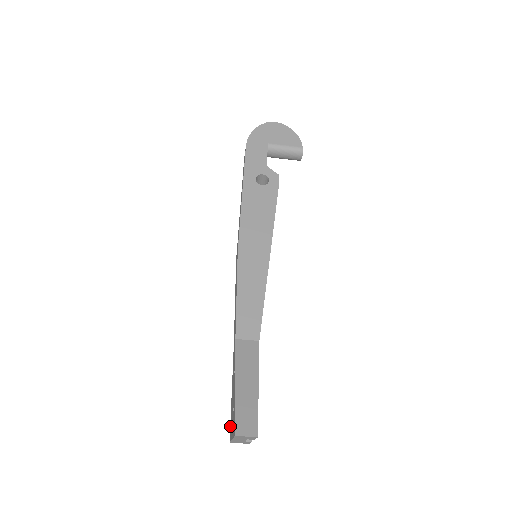
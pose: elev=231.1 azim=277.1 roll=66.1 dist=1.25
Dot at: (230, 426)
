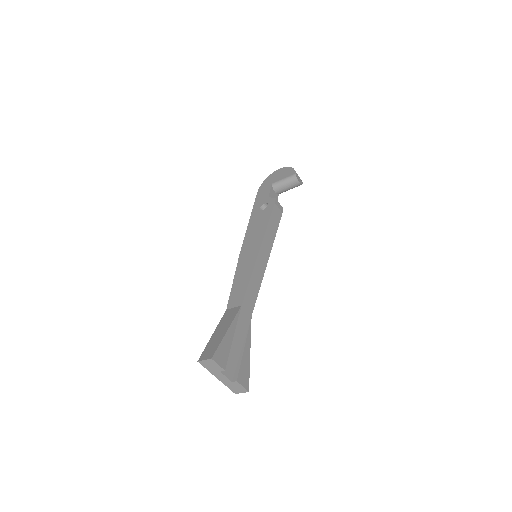
Dot at: occluded
